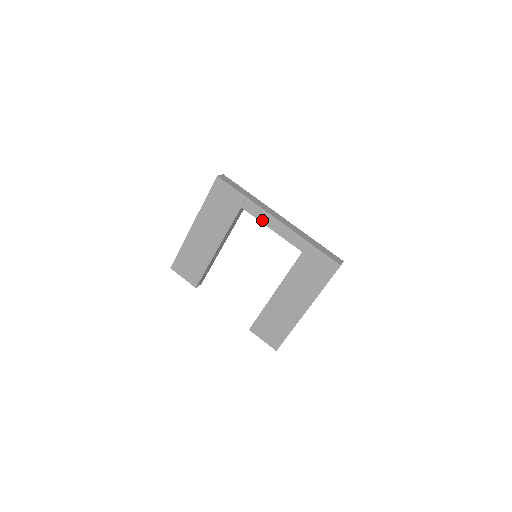
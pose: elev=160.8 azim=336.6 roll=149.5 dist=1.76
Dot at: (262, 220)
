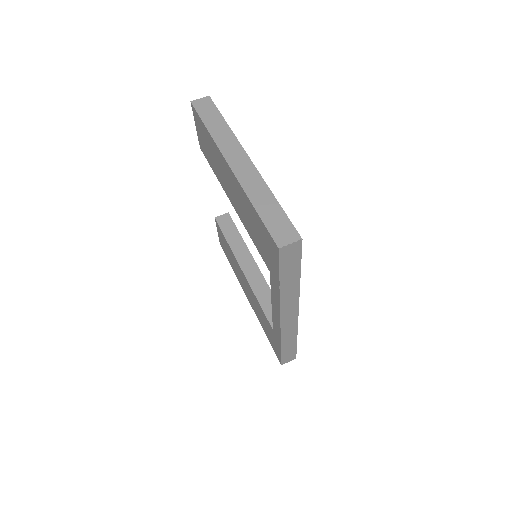
Dot at: (273, 297)
